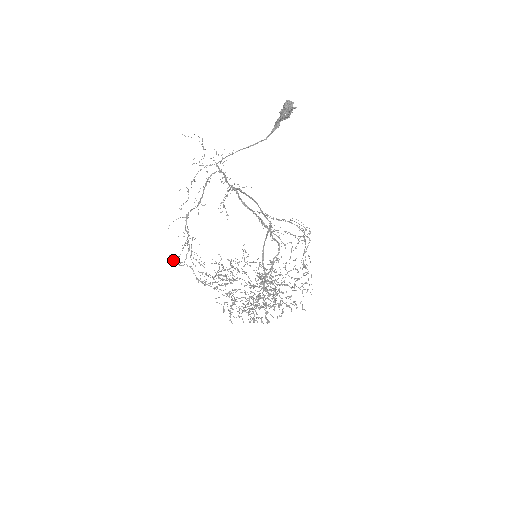
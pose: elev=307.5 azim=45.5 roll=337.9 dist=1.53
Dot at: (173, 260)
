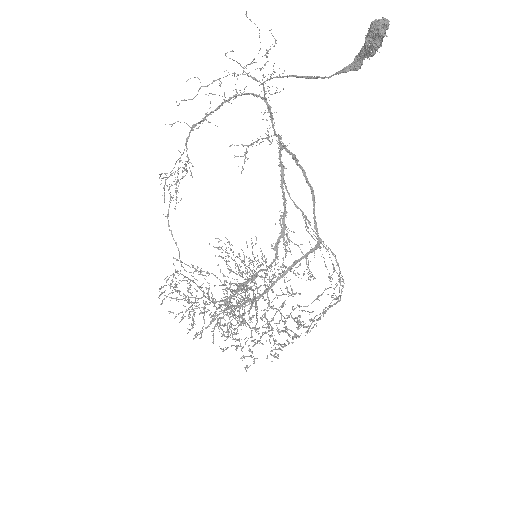
Dot at: (161, 174)
